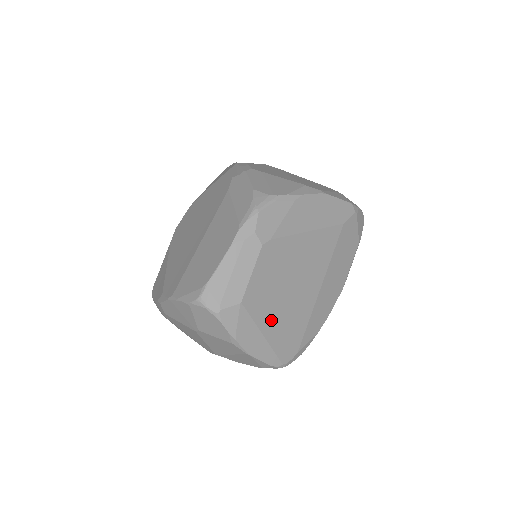
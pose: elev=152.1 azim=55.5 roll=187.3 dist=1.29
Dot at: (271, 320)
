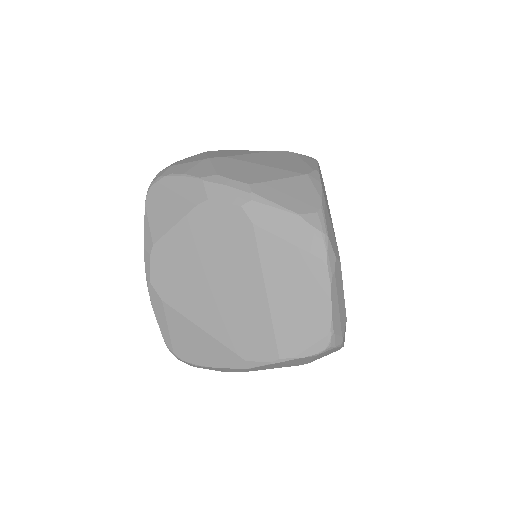
Dot at: occluded
